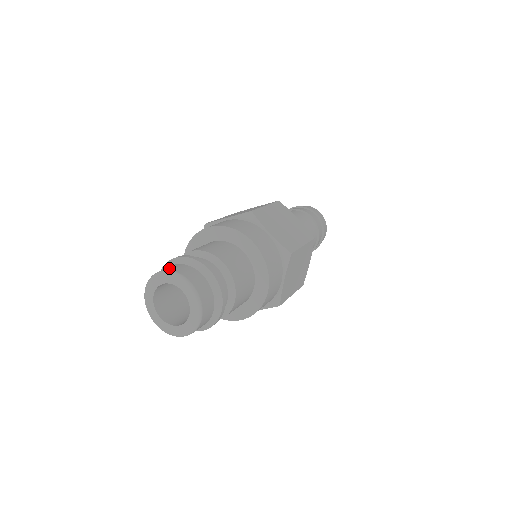
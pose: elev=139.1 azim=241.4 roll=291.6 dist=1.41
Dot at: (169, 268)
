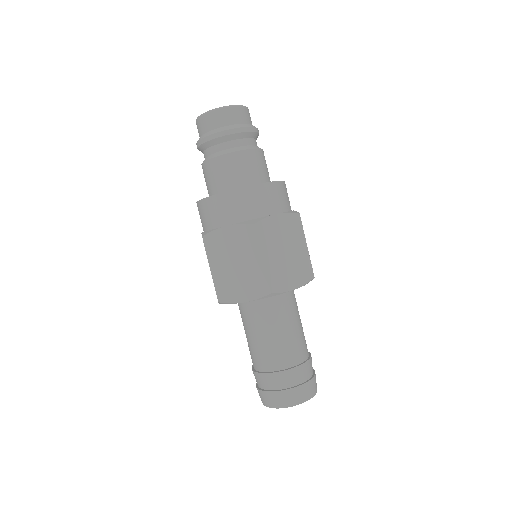
Dot at: occluded
